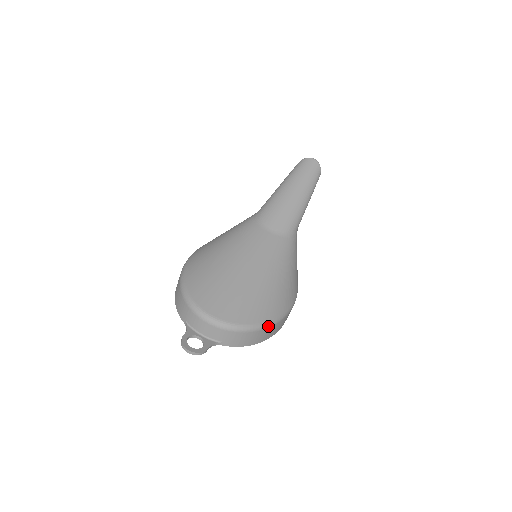
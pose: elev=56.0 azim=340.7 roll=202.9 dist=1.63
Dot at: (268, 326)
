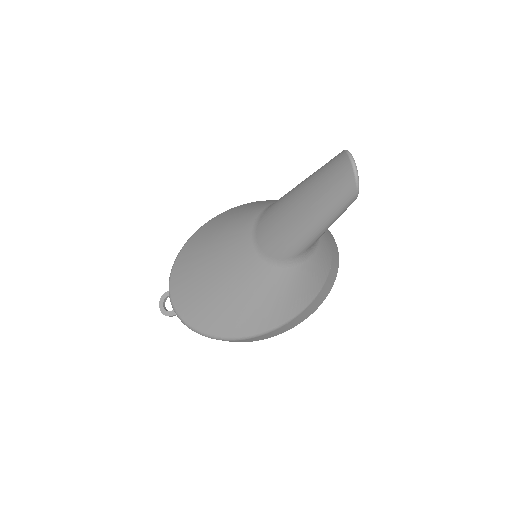
Dot at: (211, 338)
